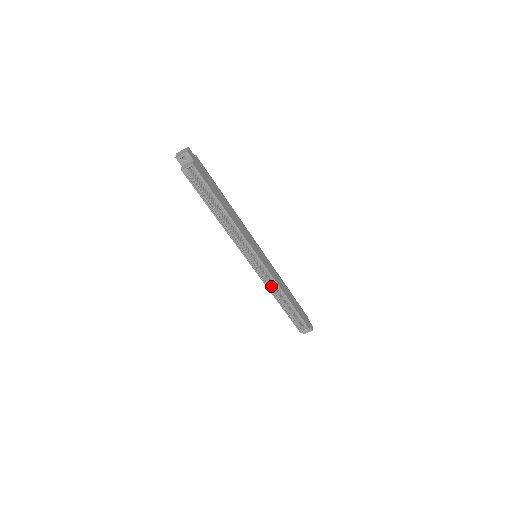
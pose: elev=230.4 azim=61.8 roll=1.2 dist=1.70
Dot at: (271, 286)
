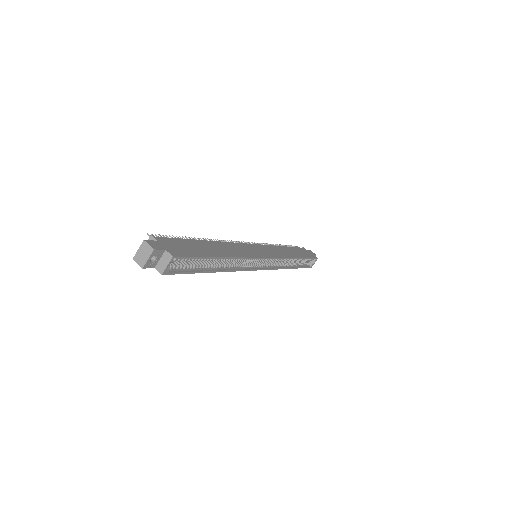
Dot at: (281, 265)
